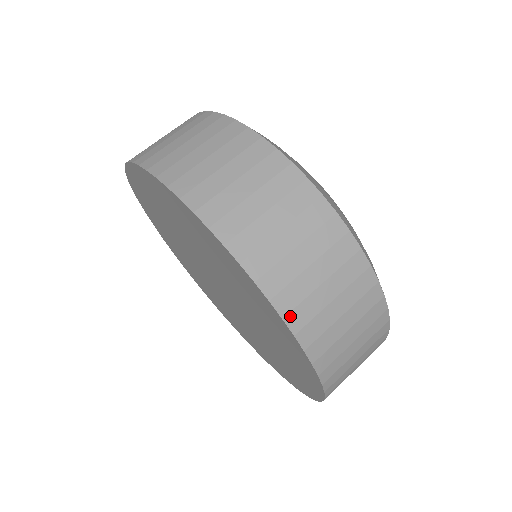
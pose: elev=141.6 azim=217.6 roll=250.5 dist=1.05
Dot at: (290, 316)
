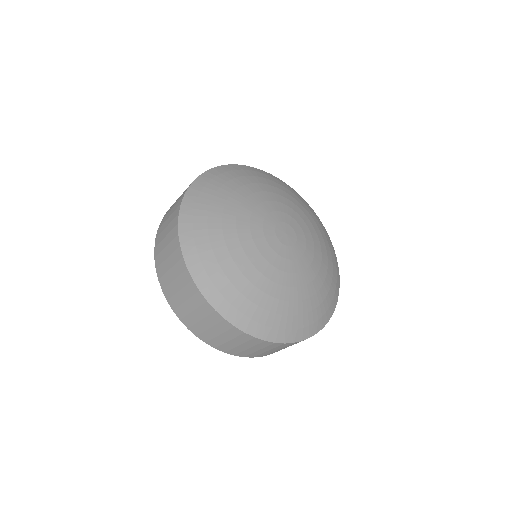
Dot at: (264, 355)
